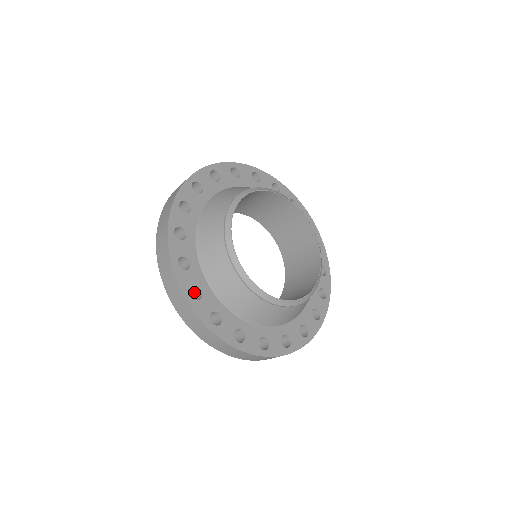
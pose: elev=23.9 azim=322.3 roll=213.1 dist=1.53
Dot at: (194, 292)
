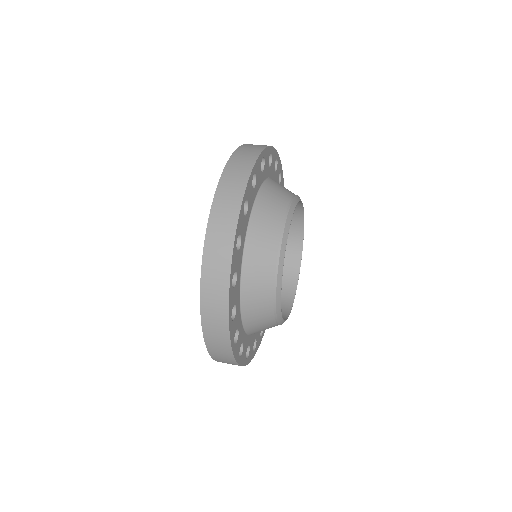
Dot at: occluded
